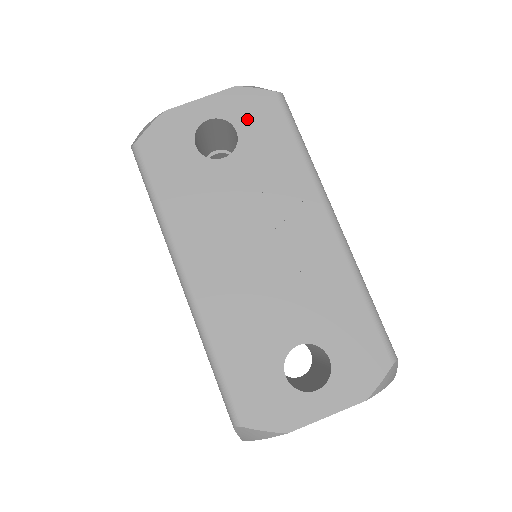
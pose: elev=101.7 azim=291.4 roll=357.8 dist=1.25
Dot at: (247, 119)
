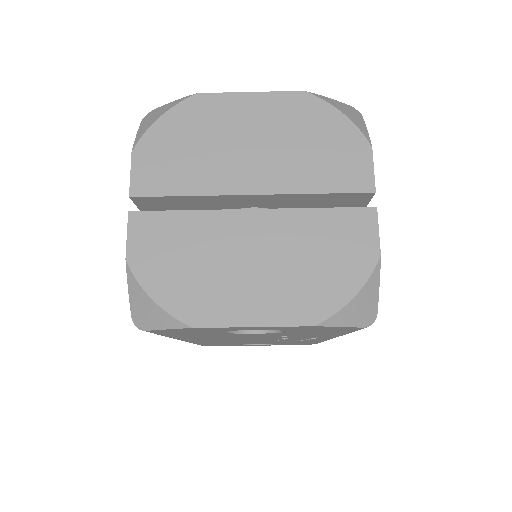
Dot at: occluded
